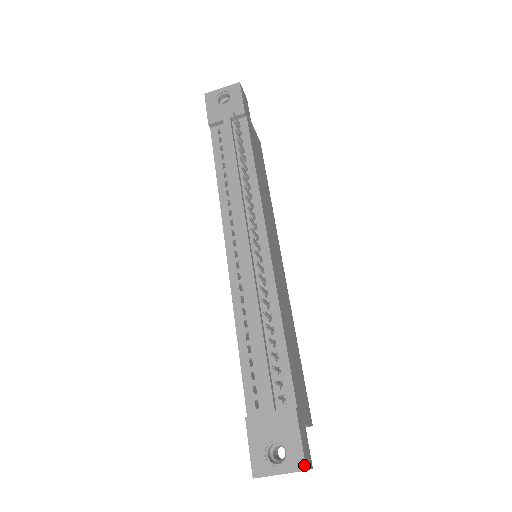
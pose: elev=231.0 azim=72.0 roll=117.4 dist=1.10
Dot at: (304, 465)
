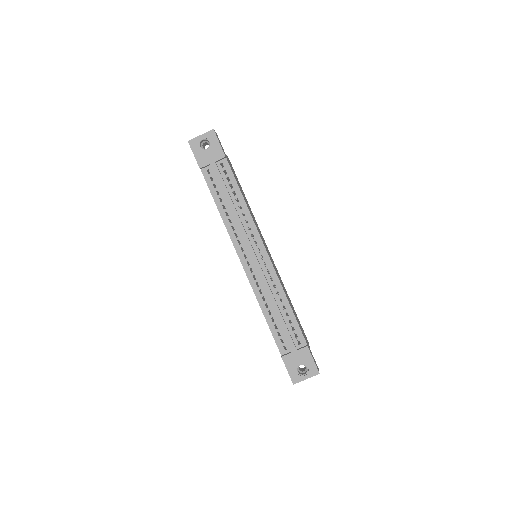
Dot at: (318, 372)
